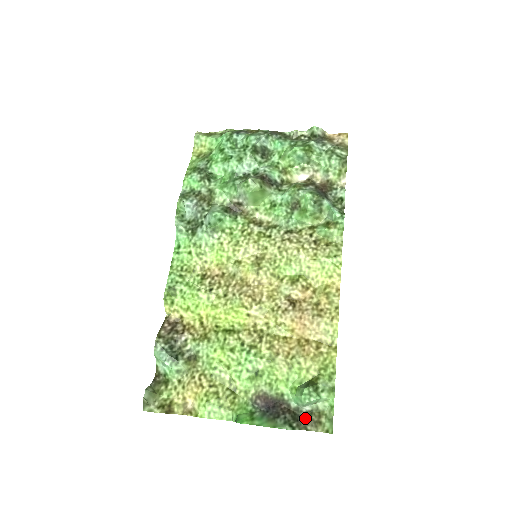
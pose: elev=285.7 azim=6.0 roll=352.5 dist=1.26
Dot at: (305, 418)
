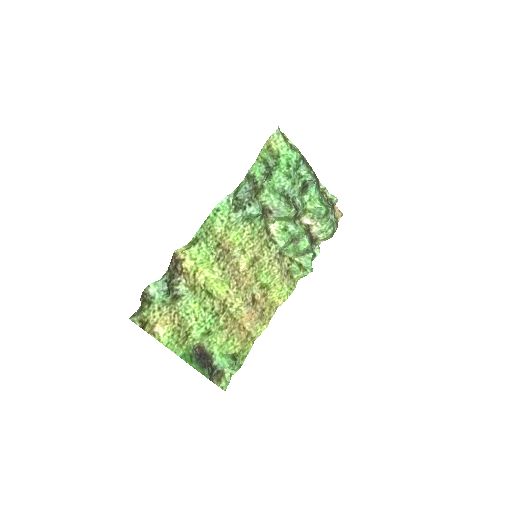
Dot at: (215, 374)
